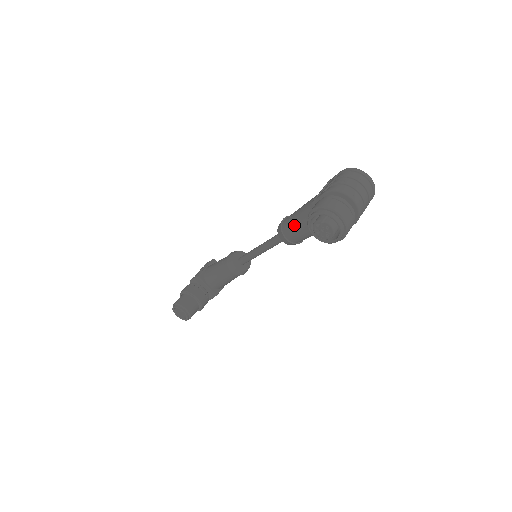
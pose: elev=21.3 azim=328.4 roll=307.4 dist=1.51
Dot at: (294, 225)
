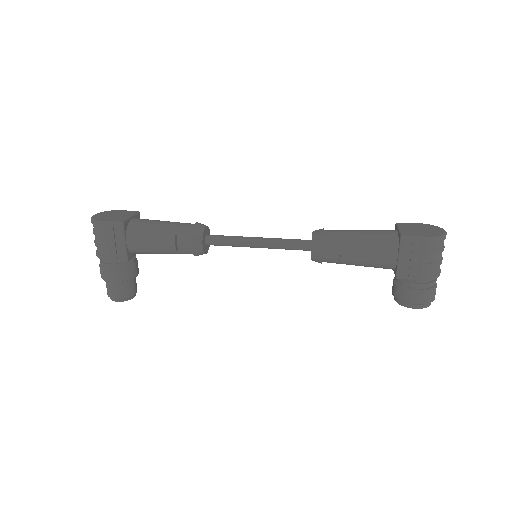
Dot at: occluded
